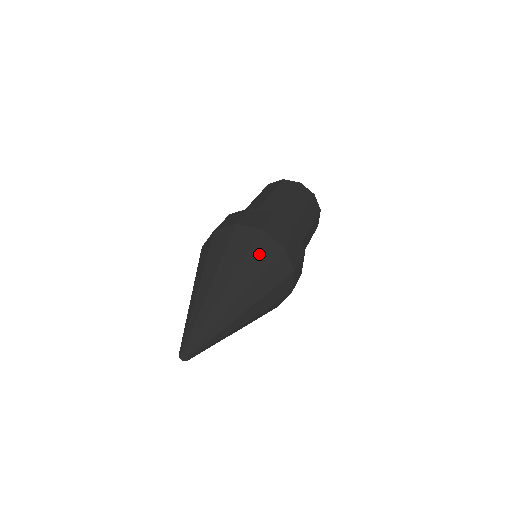
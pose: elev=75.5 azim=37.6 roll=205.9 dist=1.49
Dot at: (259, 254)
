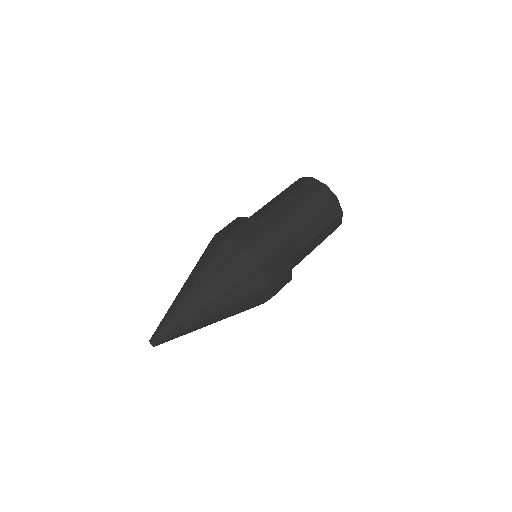
Dot at: (252, 300)
